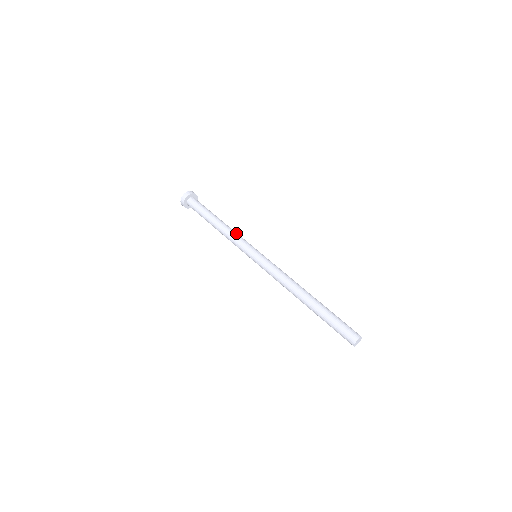
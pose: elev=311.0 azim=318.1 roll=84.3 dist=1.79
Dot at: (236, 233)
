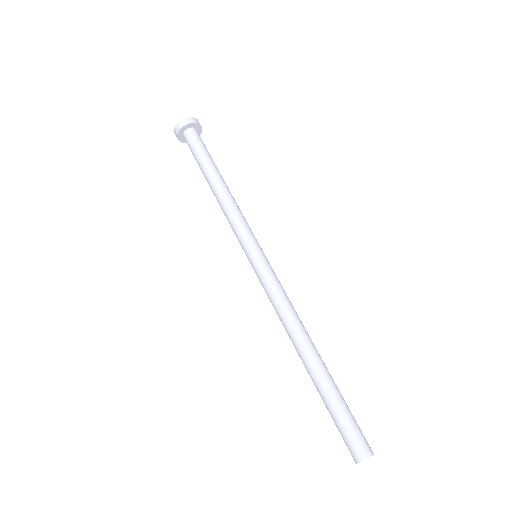
Dot at: occluded
